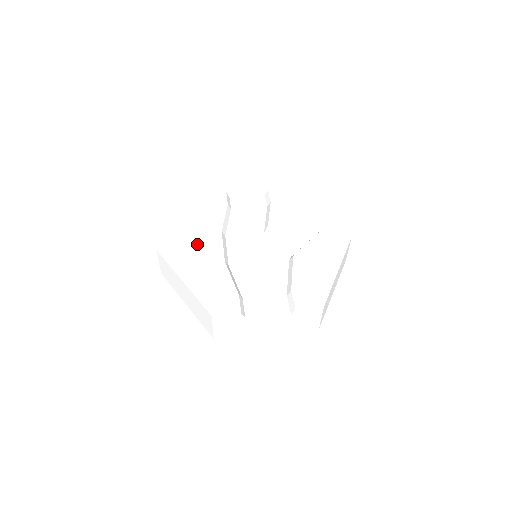
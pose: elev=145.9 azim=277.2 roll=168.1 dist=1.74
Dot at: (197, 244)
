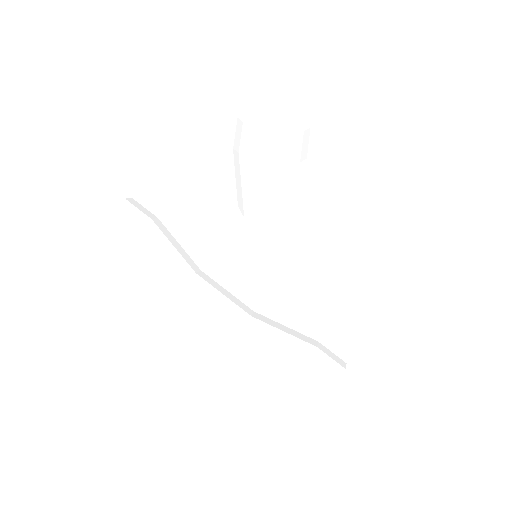
Dot at: (191, 324)
